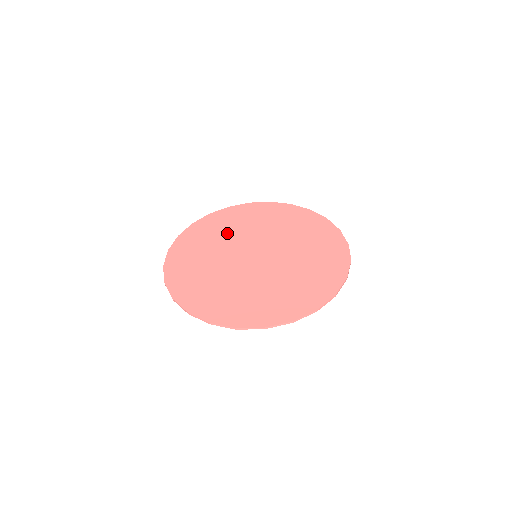
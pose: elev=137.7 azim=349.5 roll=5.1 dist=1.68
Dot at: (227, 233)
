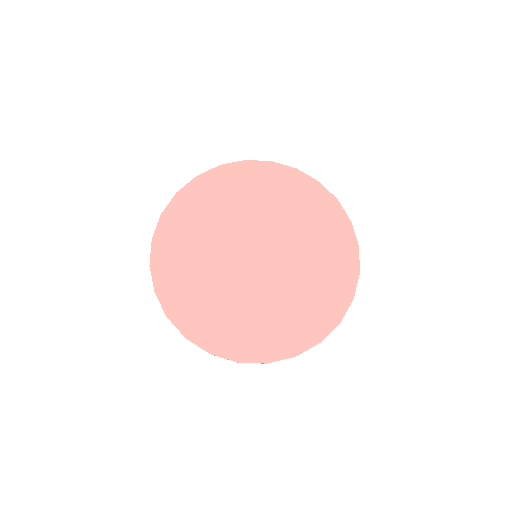
Dot at: (221, 215)
